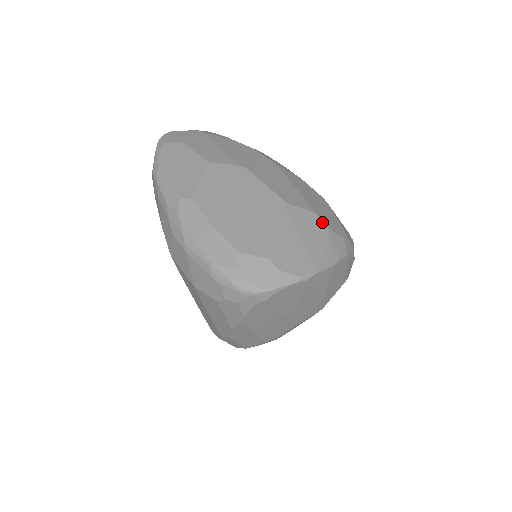
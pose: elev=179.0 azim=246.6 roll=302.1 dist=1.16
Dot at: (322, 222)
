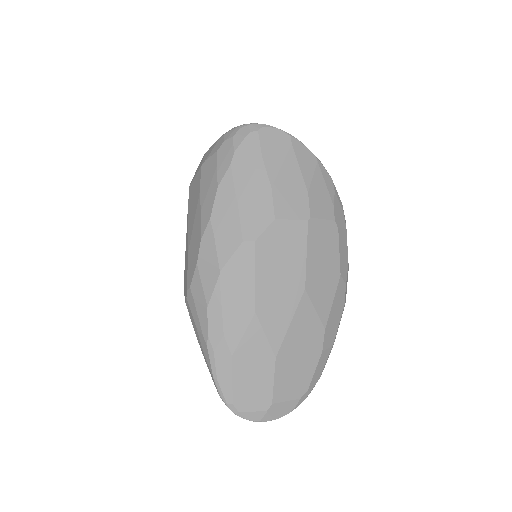
Dot at: occluded
